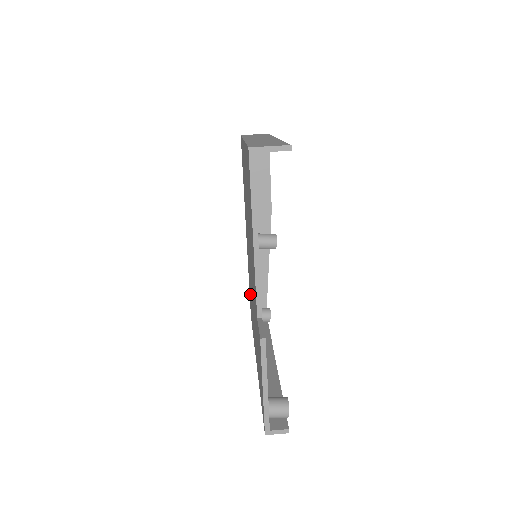
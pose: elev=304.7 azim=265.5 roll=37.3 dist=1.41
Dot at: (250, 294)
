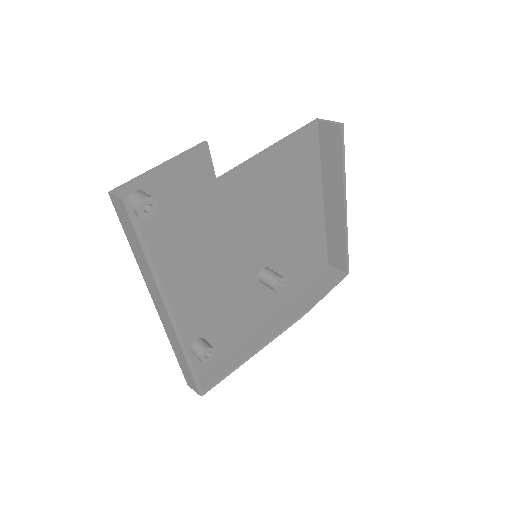
Dot at: occluded
